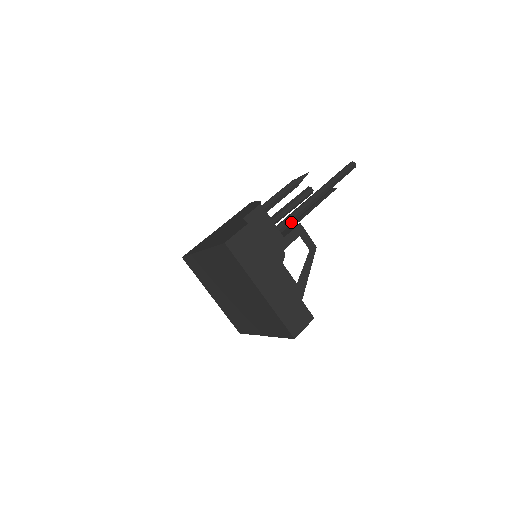
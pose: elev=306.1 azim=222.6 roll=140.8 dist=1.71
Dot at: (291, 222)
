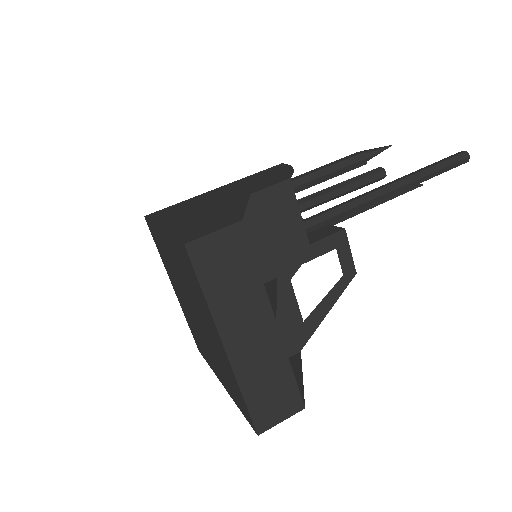
Dot at: (331, 220)
